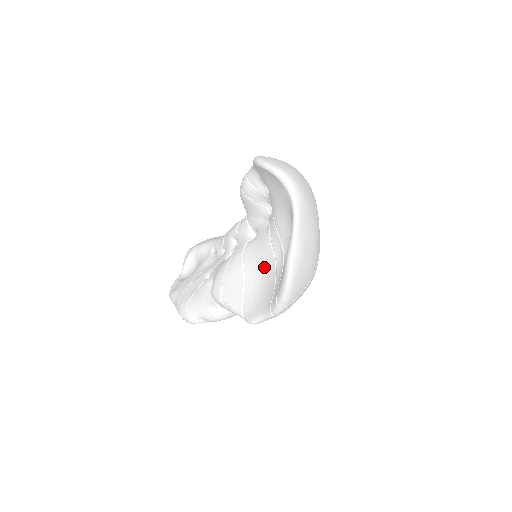
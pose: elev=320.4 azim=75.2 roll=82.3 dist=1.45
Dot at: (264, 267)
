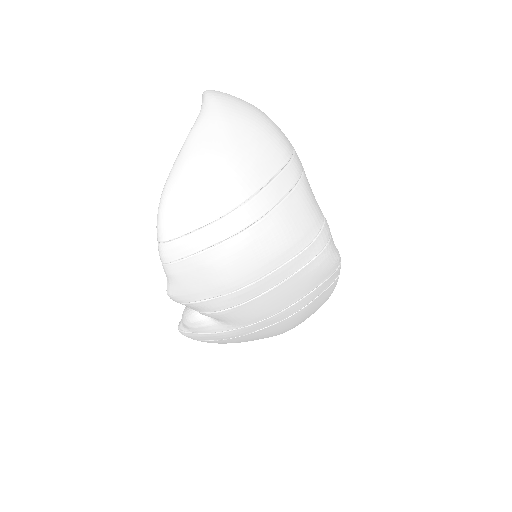
Dot at: occluded
